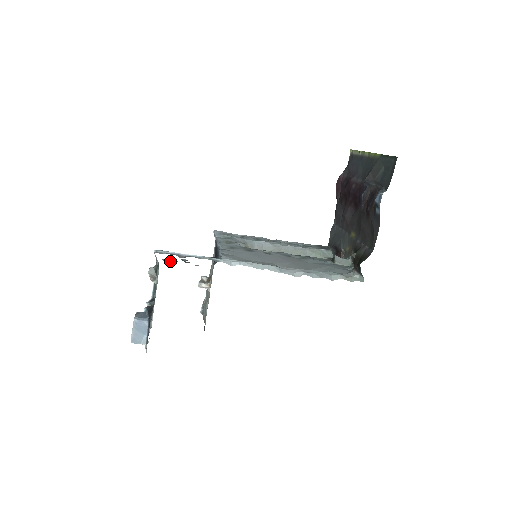
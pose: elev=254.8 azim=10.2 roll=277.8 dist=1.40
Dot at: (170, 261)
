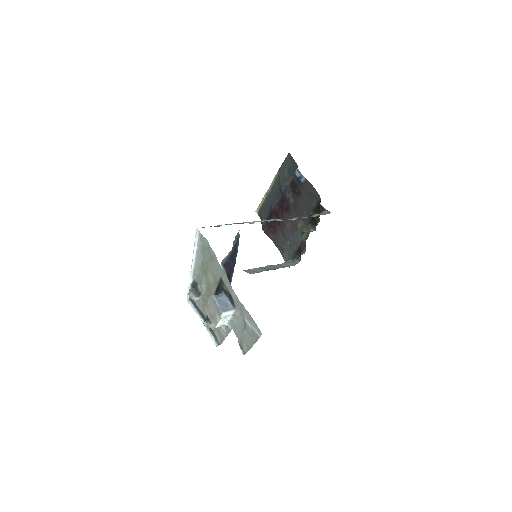
Dot at: occluded
